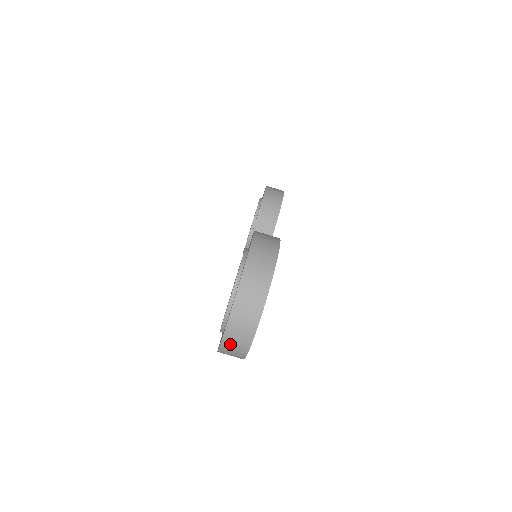
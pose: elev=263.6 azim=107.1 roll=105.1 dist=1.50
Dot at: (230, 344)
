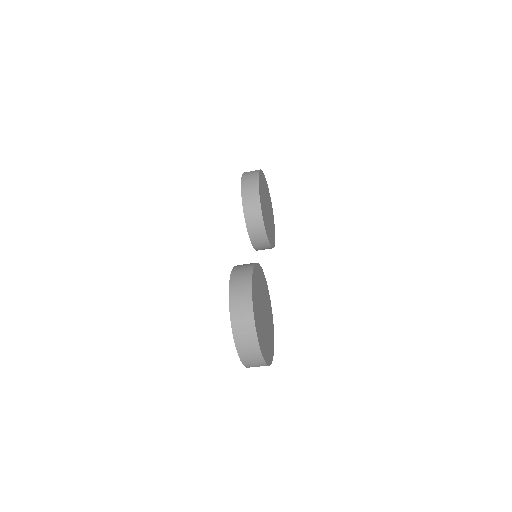
Dot at: (252, 366)
